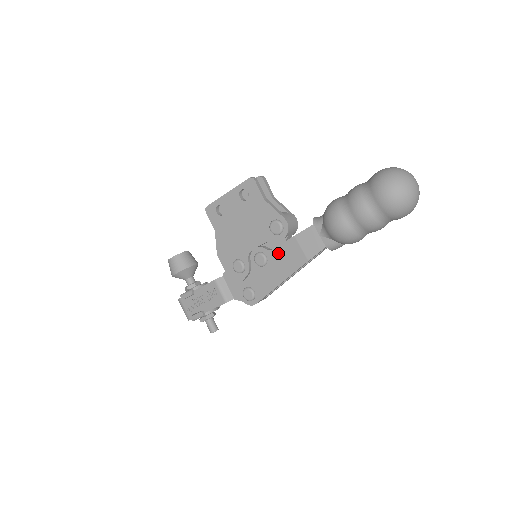
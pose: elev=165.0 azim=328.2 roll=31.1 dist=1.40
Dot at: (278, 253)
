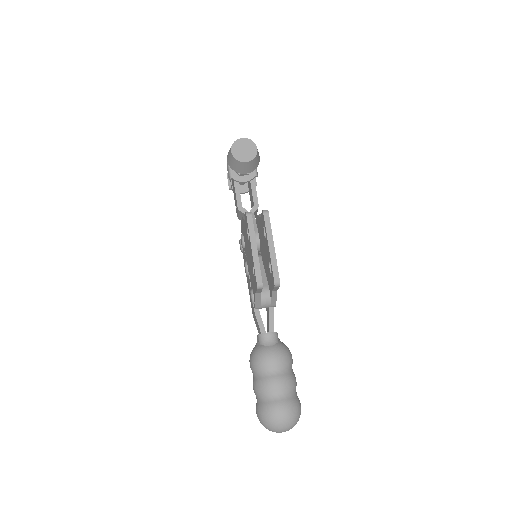
Dot at: (250, 289)
